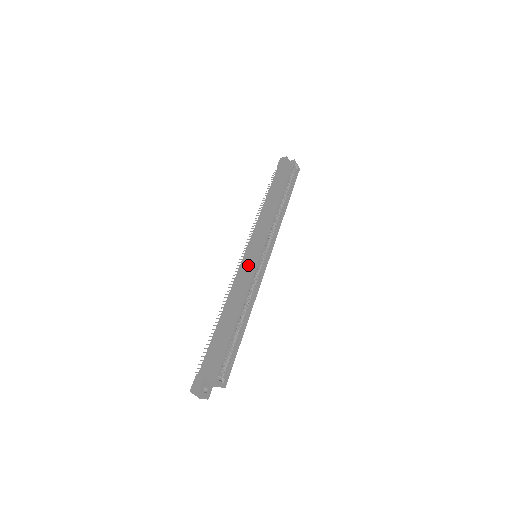
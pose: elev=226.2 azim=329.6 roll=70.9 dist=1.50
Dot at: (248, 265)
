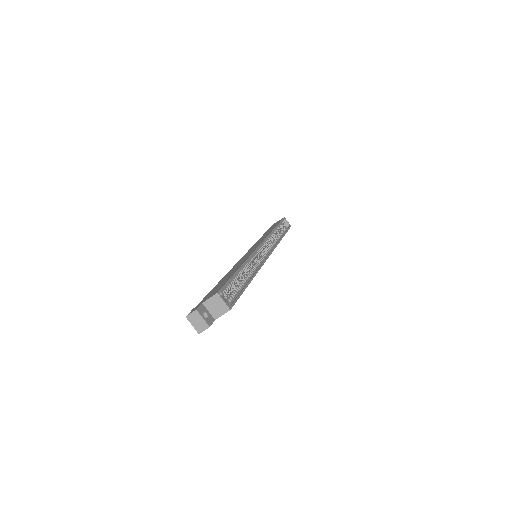
Dot at: occluded
